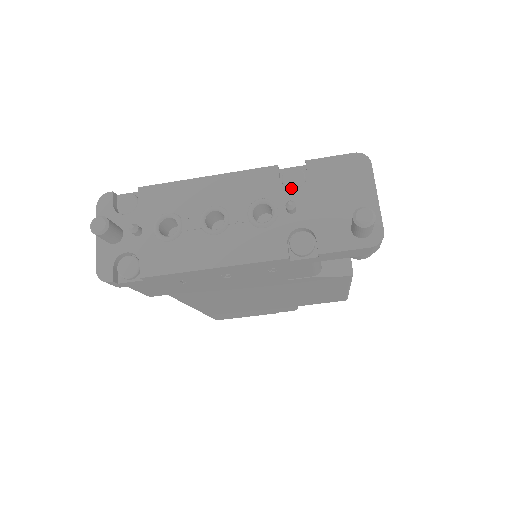
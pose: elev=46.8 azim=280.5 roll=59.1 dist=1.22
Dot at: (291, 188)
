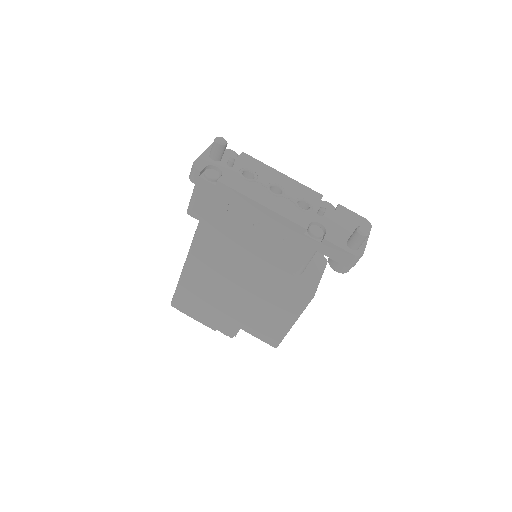
Dot at: occluded
